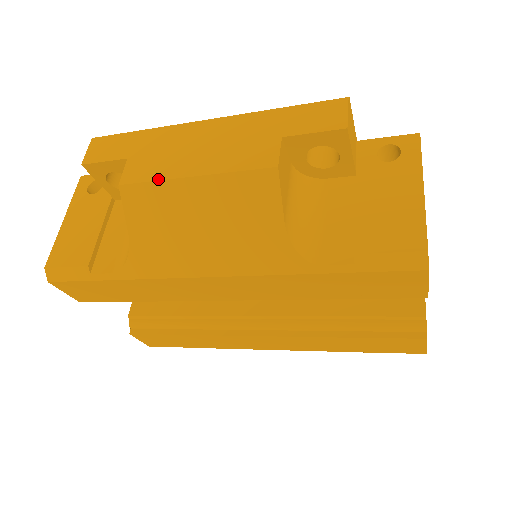
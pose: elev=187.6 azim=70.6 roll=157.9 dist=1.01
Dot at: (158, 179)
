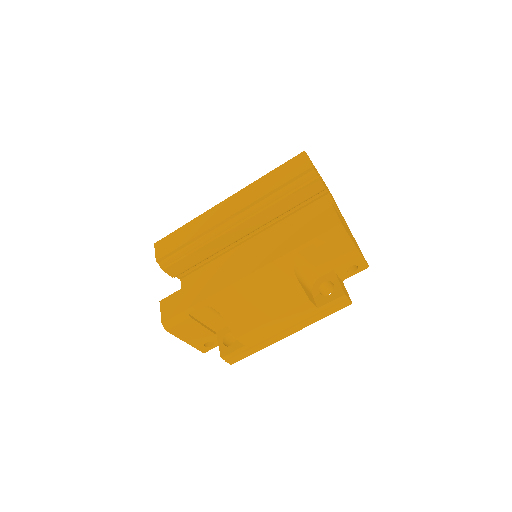
Dot at: occluded
